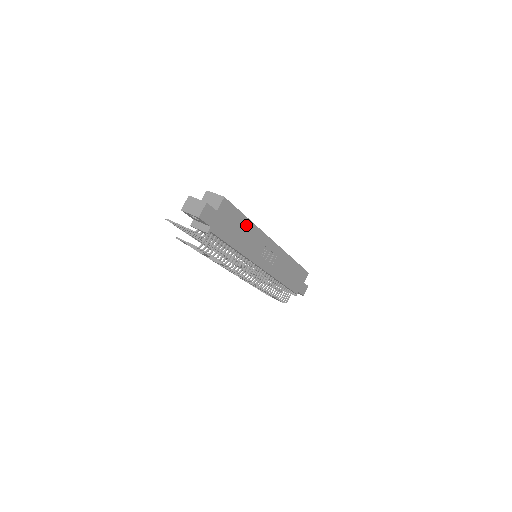
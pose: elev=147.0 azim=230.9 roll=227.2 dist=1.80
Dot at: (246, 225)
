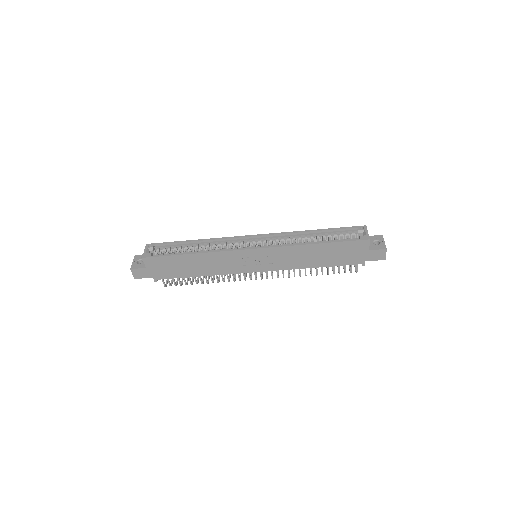
Dot at: (191, 258)
